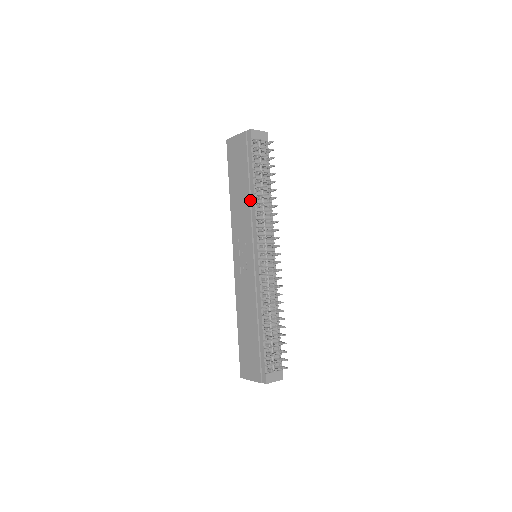
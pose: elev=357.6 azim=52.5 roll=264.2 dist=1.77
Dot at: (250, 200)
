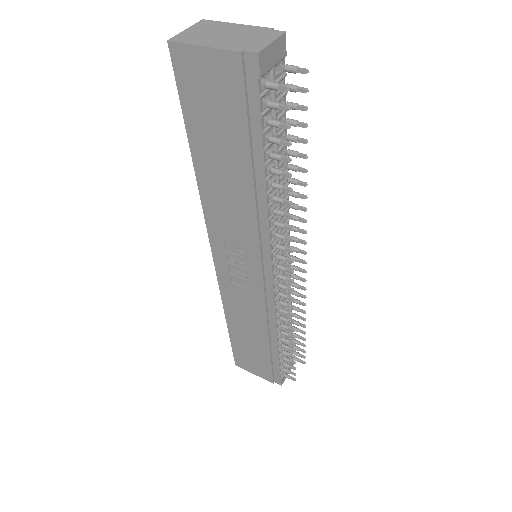
Dot at: (256, 200)
